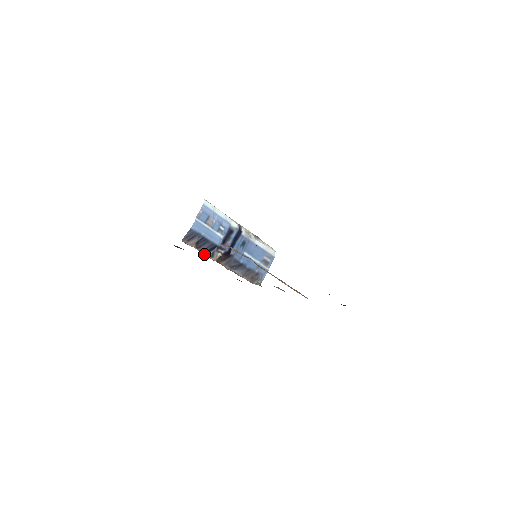
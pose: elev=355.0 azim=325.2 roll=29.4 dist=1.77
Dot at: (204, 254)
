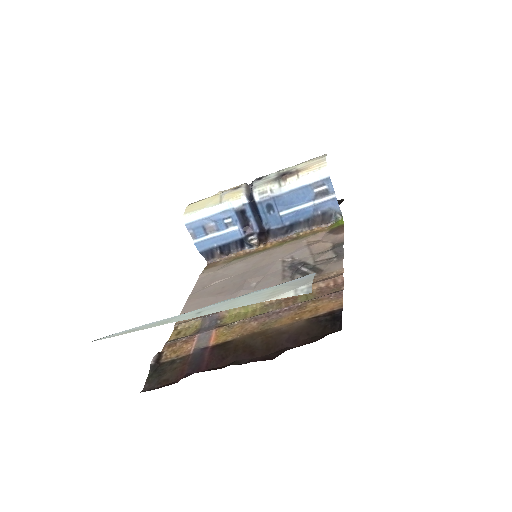
Dot at: (240, 253)
